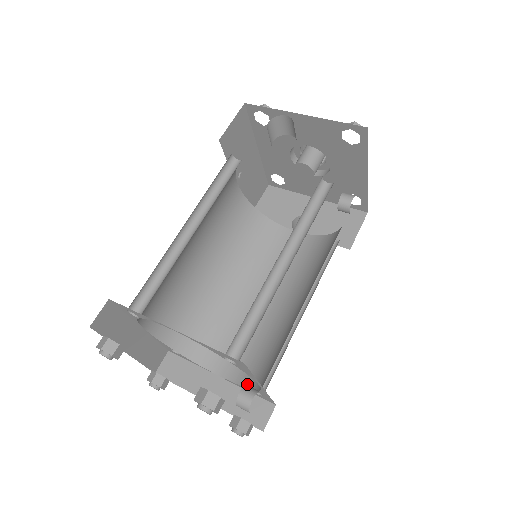
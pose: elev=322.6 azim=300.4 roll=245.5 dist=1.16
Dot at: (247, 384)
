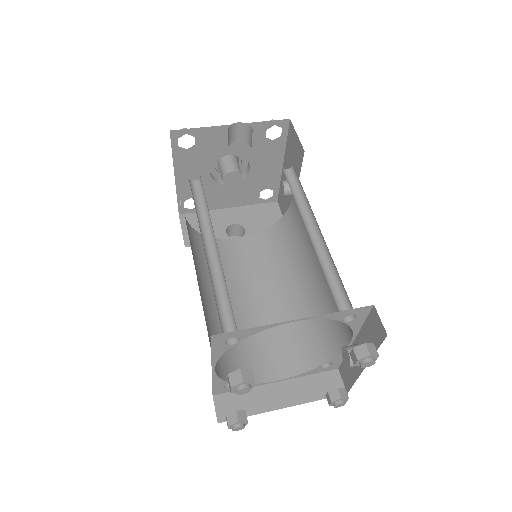
Dot at: (311, 366)
